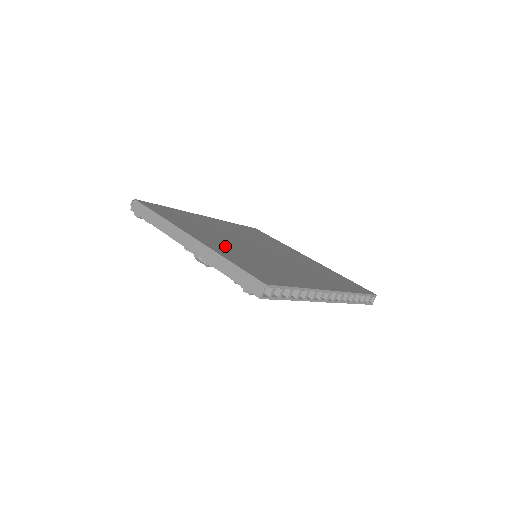
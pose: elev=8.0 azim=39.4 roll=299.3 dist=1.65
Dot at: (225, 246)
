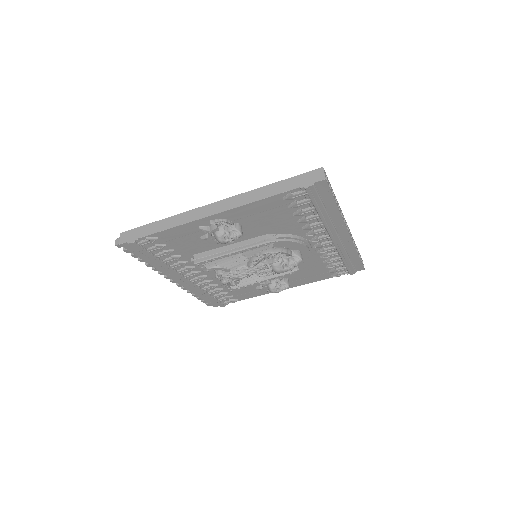
Dot at: occluded
